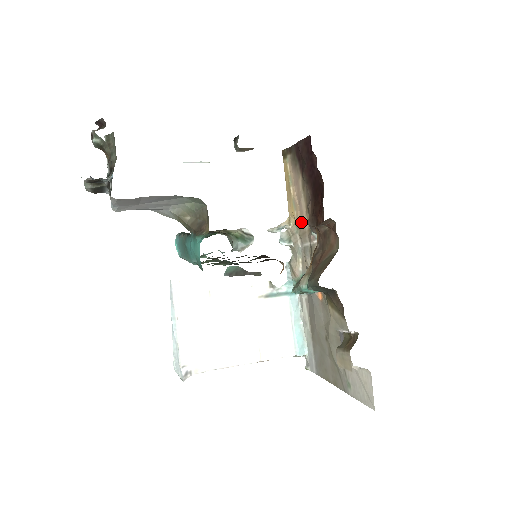
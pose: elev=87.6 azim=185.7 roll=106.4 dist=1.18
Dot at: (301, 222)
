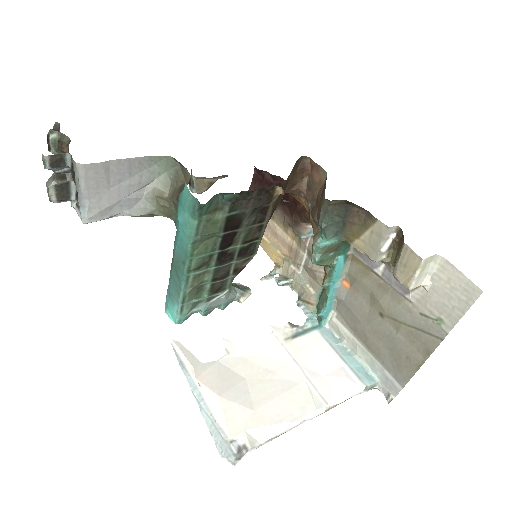
Dot at: (288, 251)
